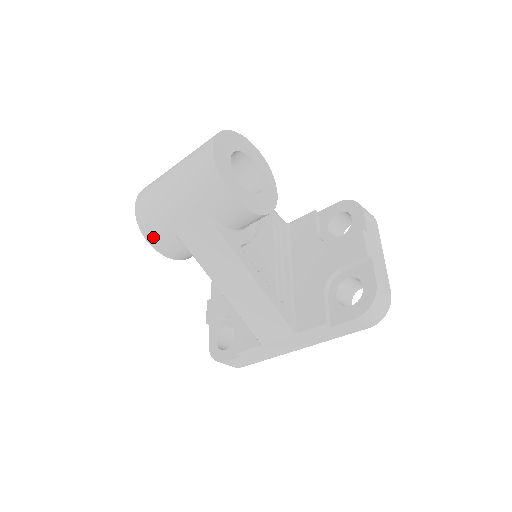
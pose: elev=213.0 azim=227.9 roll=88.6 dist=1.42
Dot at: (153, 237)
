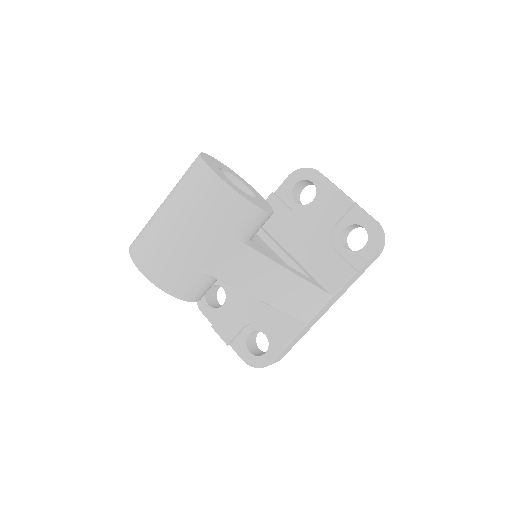
Dot at: (181, 289)
